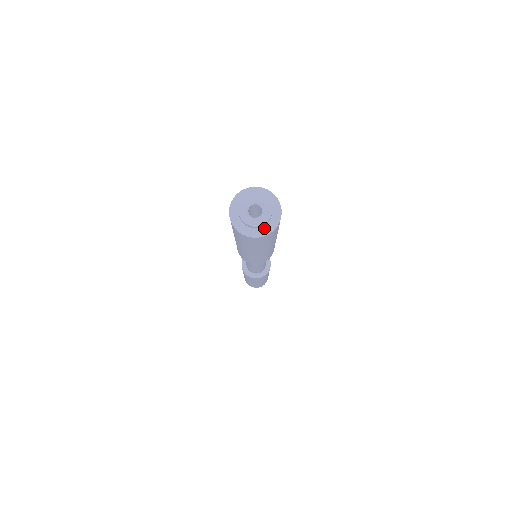
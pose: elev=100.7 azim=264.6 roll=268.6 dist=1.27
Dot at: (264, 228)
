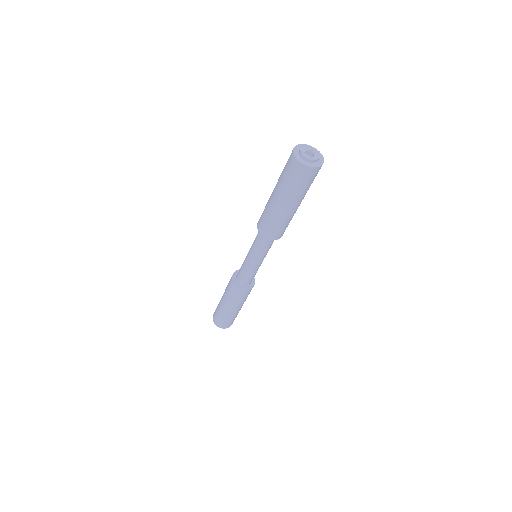
Dot at: (308, 163)
